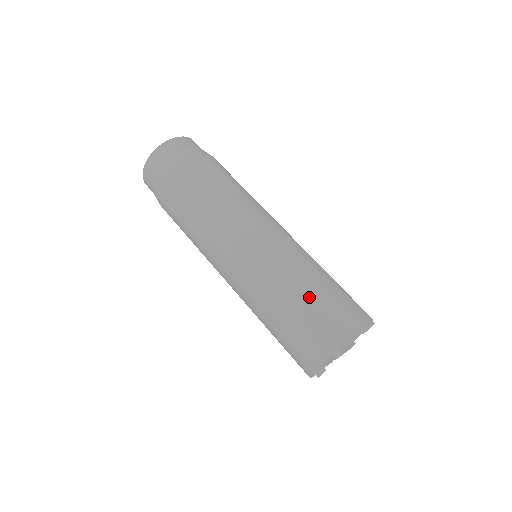
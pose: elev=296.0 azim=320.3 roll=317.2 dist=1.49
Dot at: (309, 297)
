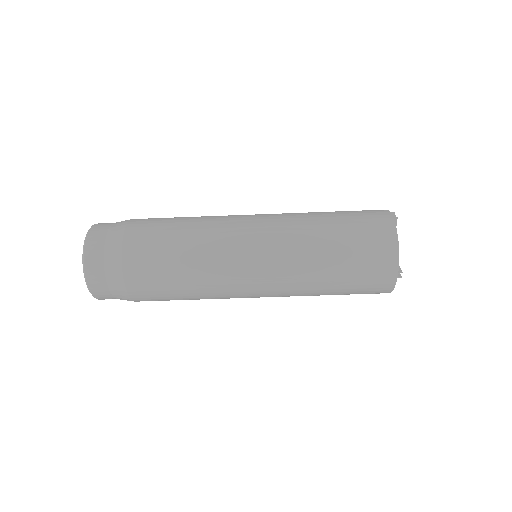
Dot at: (342, 248)
